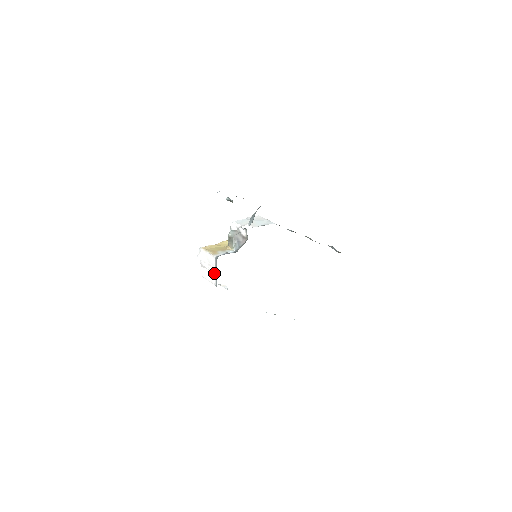
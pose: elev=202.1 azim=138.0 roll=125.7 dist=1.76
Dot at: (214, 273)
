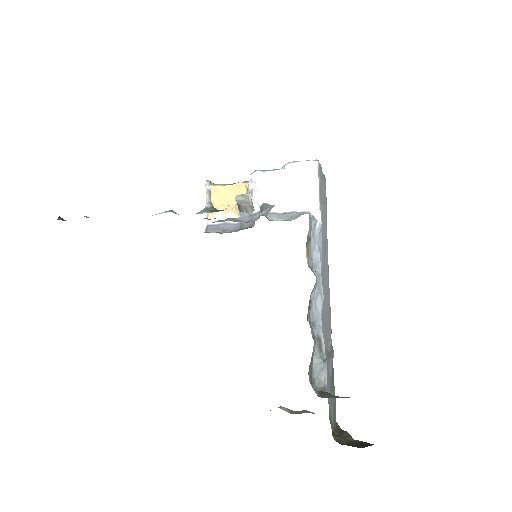
Dot at: occluded
